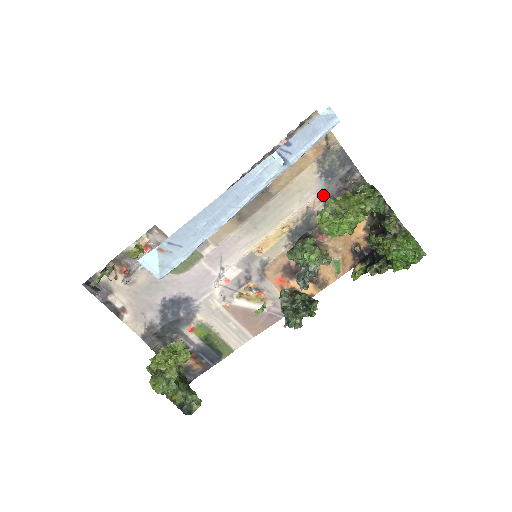
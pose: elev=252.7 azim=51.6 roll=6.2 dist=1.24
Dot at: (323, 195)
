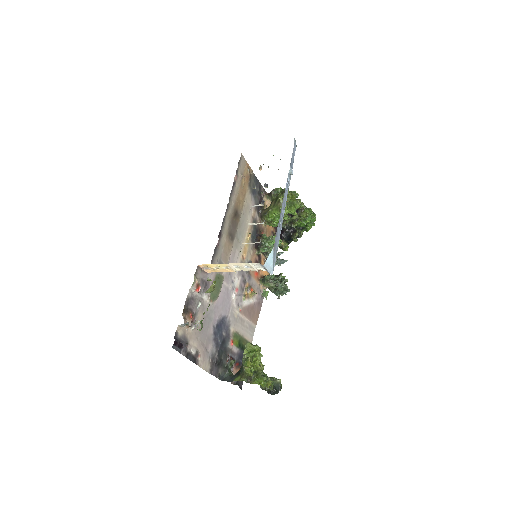
Dot at: (255, 206)
